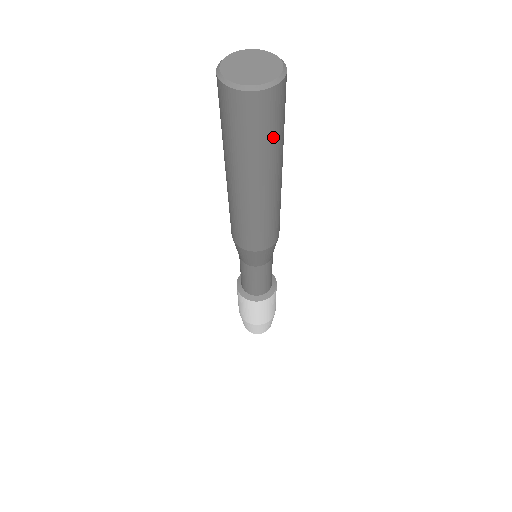
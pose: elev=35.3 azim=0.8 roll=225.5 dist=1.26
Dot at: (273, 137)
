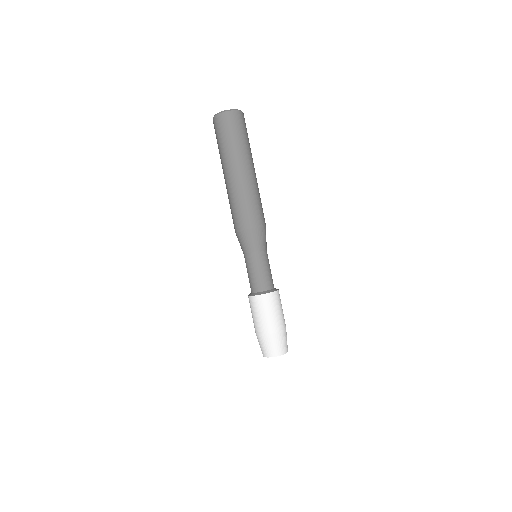
Dot at: (242, 138)
